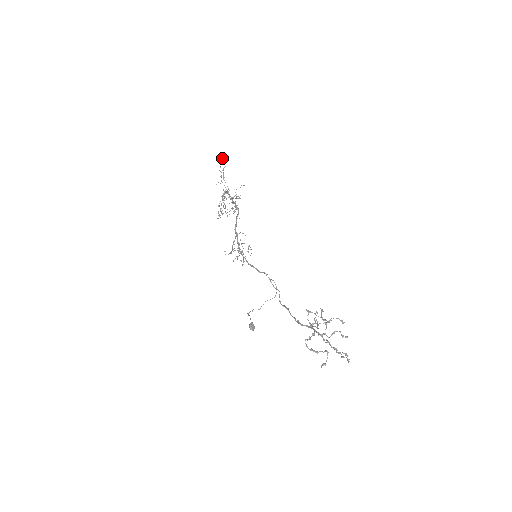
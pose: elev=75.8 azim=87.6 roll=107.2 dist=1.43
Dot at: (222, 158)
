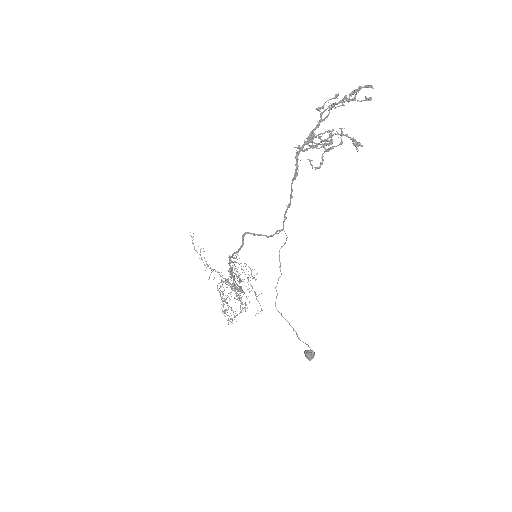
Dot at: occluded
